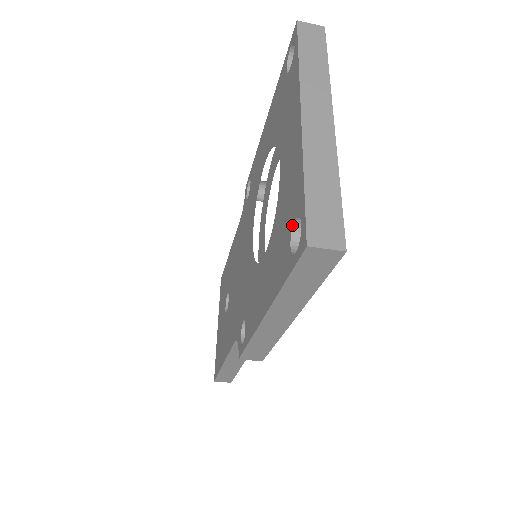
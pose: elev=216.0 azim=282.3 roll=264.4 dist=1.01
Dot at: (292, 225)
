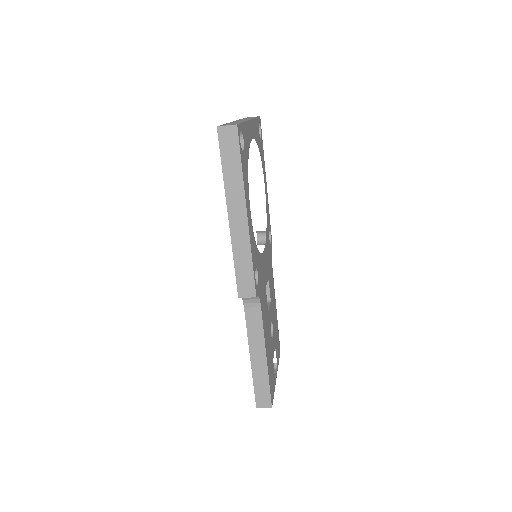
Dot at: occluded
